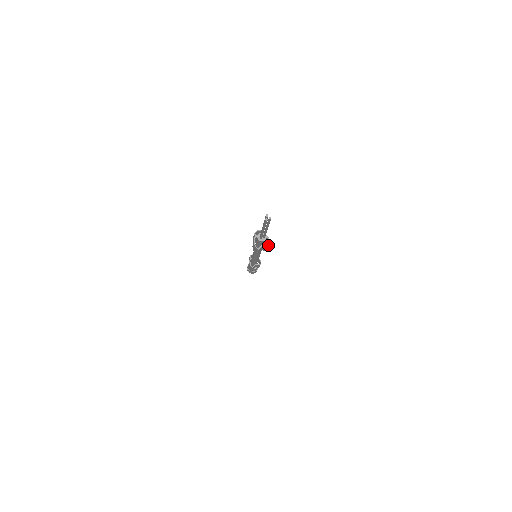
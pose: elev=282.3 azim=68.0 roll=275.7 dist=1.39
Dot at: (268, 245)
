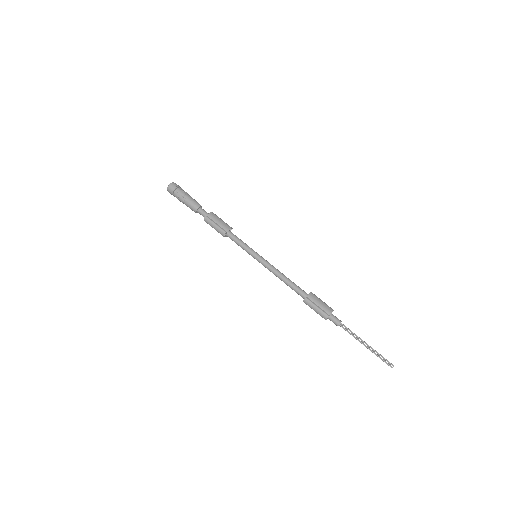
Dot at: occluded
